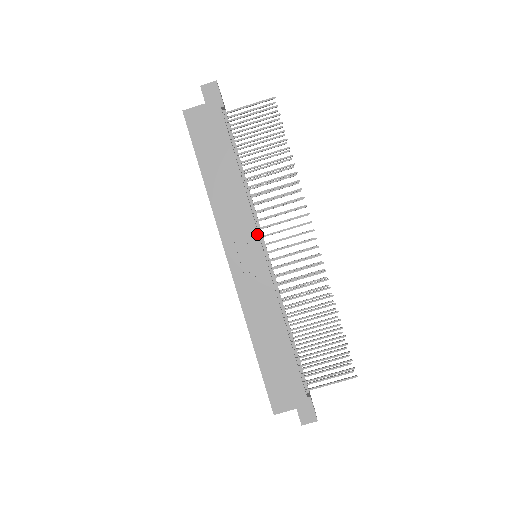
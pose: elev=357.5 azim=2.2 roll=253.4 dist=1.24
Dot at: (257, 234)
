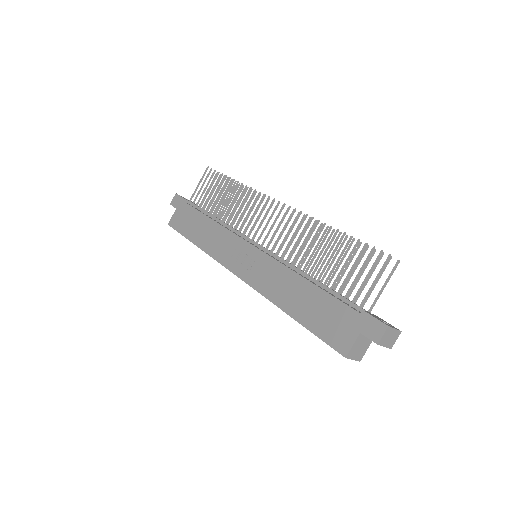
Dot at: (241, 239)
